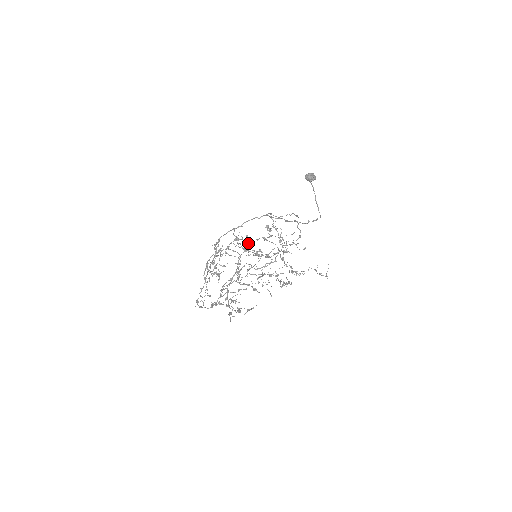
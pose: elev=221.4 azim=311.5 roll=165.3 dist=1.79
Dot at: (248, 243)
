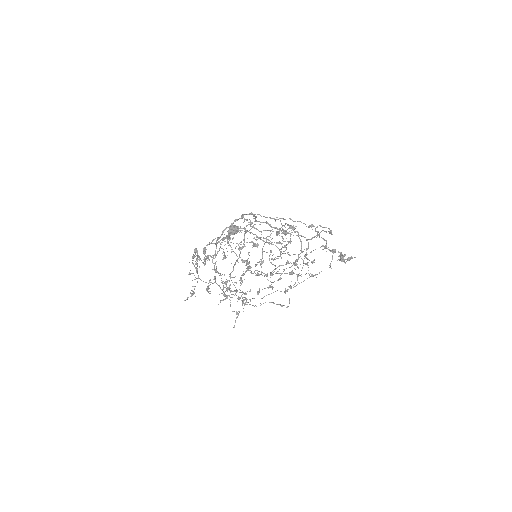
Dot at: occluded
